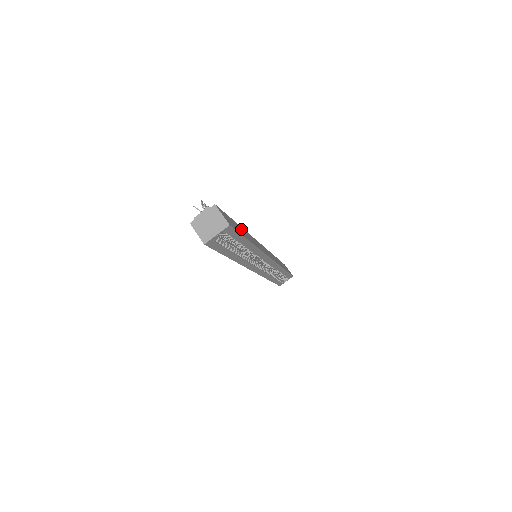
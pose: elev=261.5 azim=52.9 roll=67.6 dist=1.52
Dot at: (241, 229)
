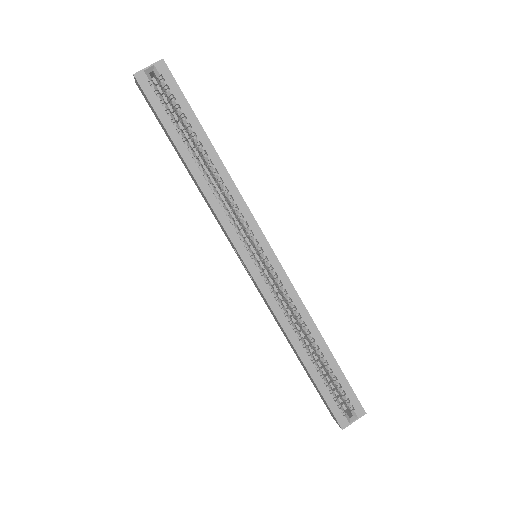
Dot at: occluded
